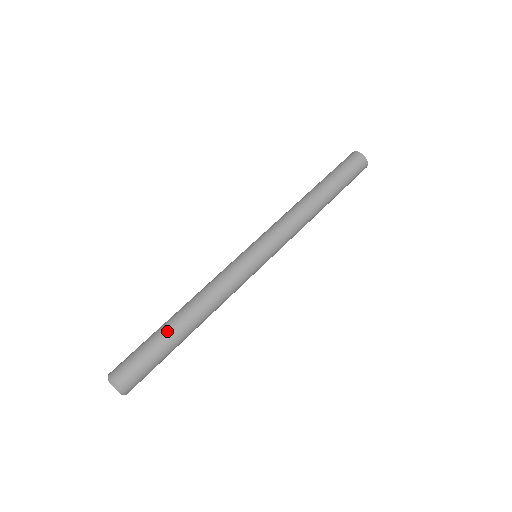
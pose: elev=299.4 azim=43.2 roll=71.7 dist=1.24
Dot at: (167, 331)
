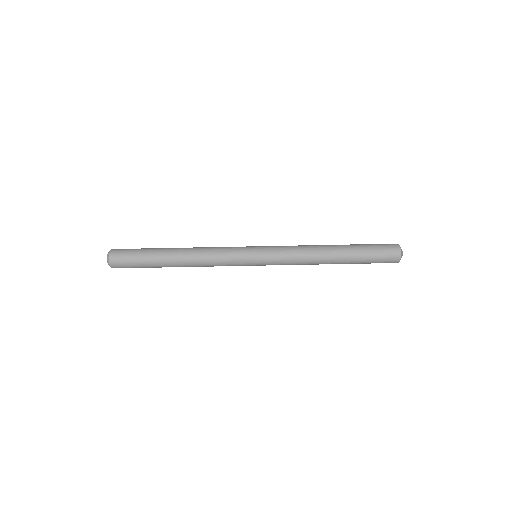
Dot at: (159, 259)
